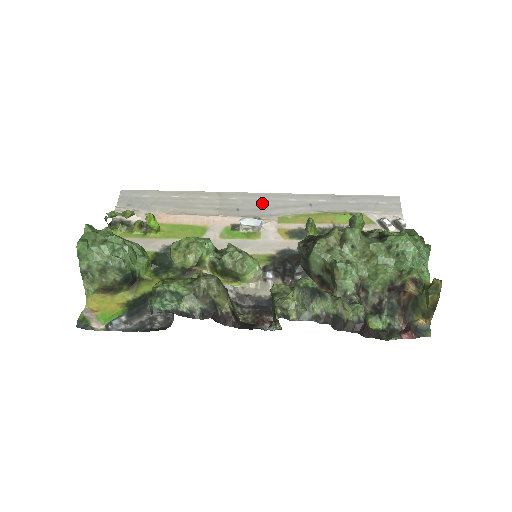
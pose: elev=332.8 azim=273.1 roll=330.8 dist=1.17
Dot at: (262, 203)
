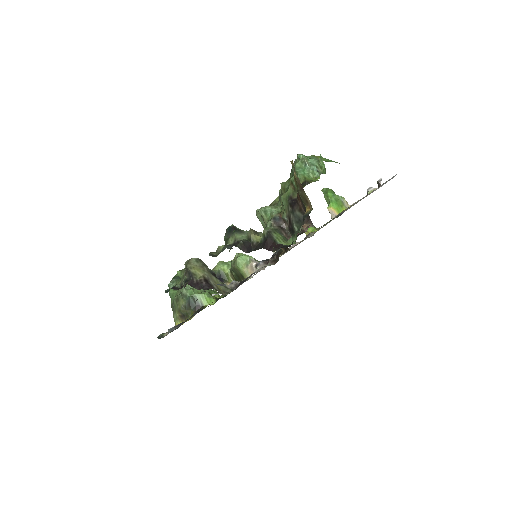
Dot at: occluded
